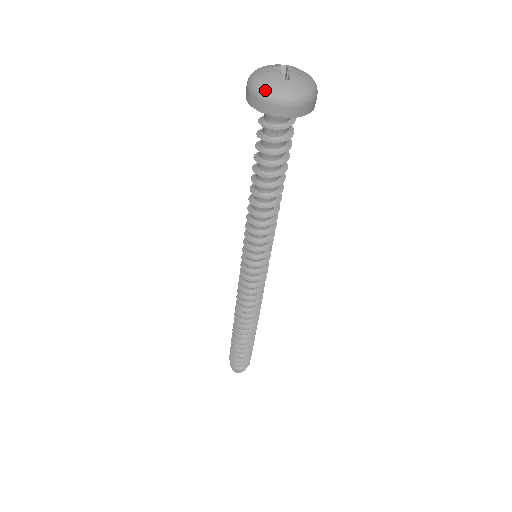
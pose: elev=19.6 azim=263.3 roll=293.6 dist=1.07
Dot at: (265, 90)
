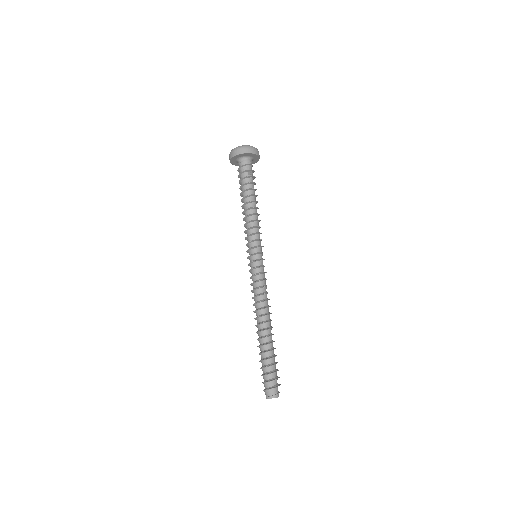
Dot at: occluded
